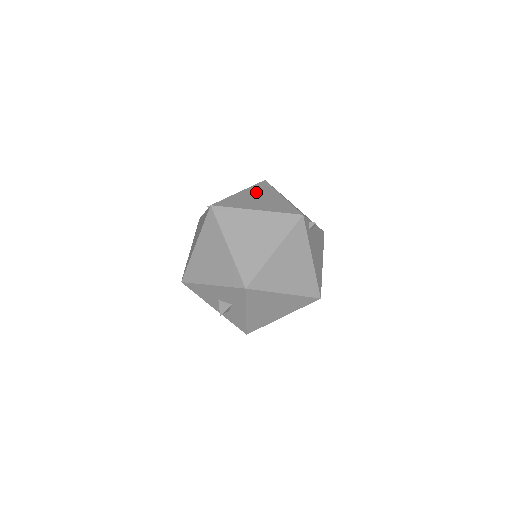
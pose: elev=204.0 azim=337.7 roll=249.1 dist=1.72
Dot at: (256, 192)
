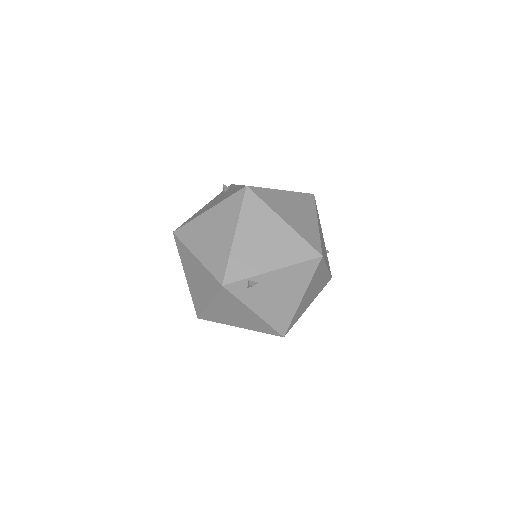
Dot at: (219, 216)
